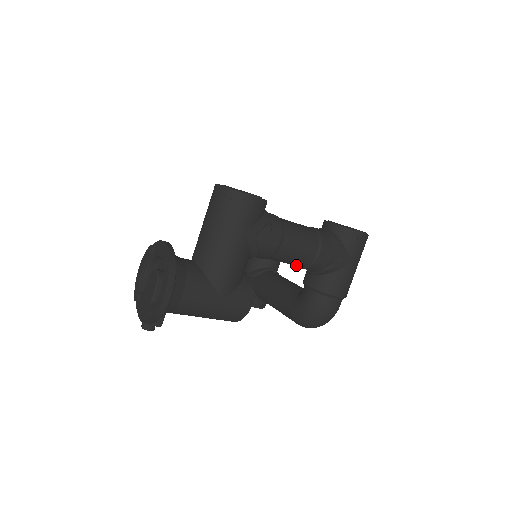
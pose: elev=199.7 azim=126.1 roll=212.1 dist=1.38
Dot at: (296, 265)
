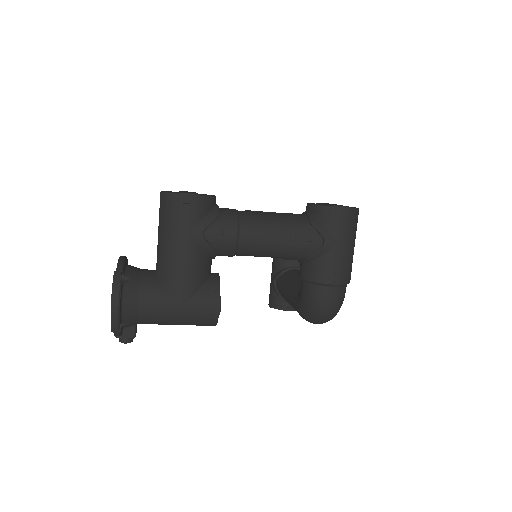
Dot at: (274, 257)
